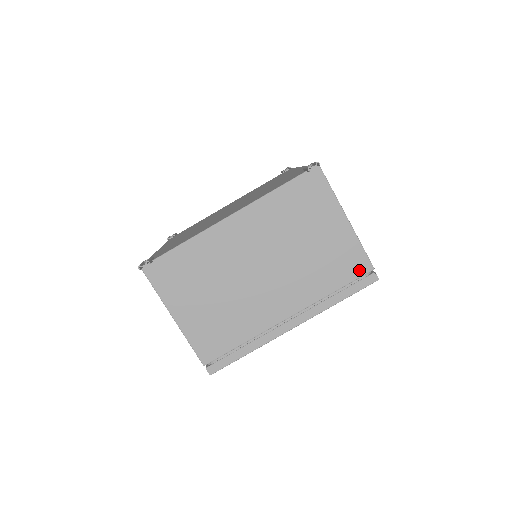
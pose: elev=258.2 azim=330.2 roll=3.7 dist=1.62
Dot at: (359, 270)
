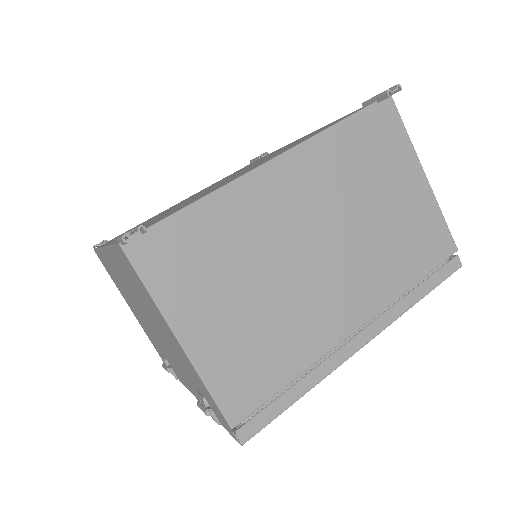
Dot at: (442, 251)
